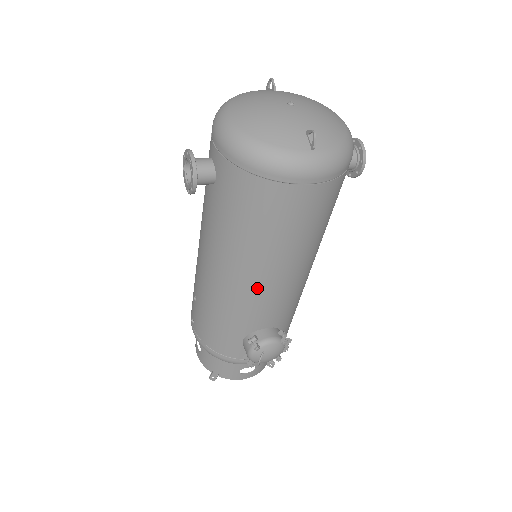
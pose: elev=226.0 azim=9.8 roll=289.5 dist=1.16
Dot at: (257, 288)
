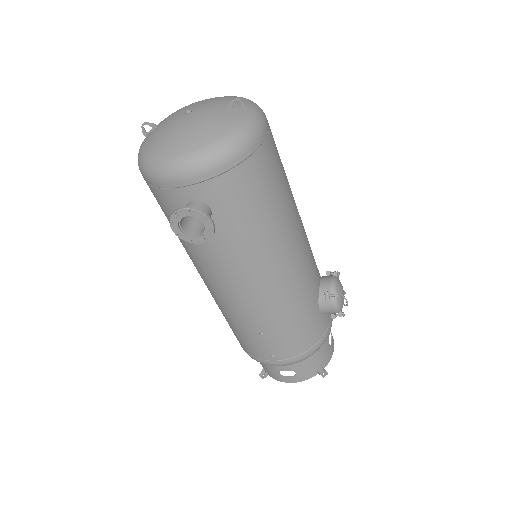
Dot at: (299, 253)
